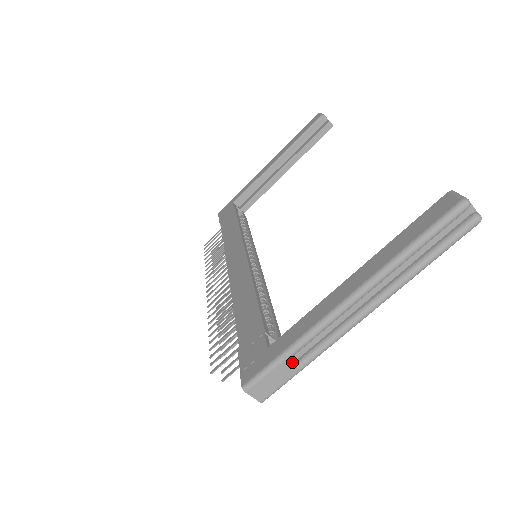
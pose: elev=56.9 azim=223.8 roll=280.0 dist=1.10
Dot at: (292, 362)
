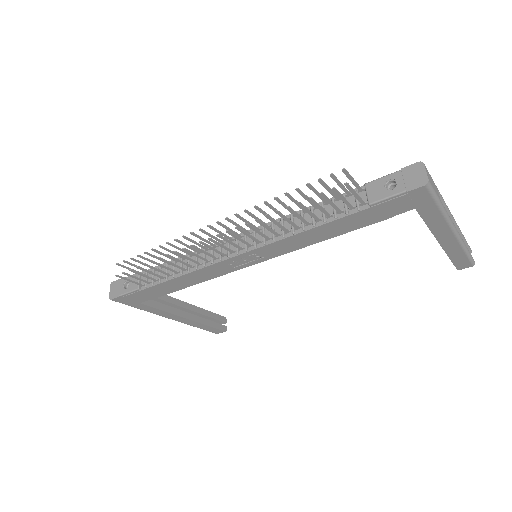
Dot at: occluded
